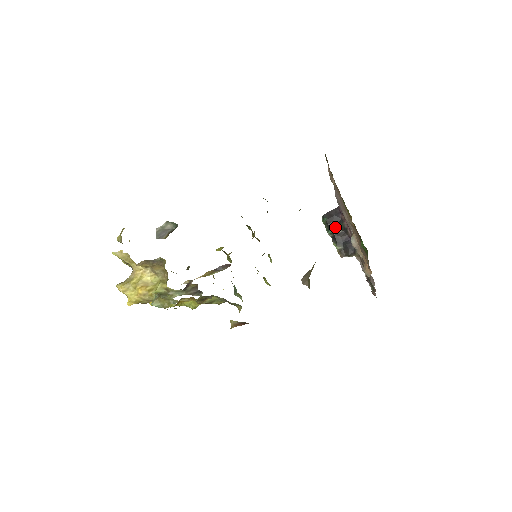
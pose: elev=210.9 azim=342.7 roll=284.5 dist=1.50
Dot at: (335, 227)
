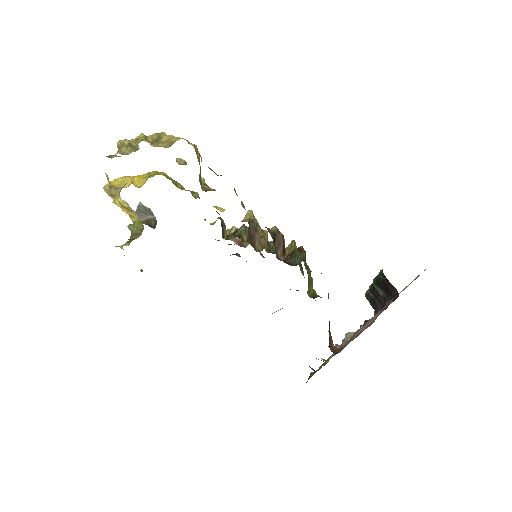
Dot at: (381, 289)
